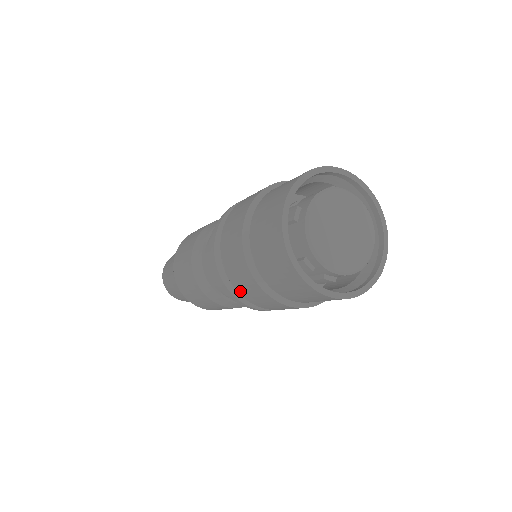
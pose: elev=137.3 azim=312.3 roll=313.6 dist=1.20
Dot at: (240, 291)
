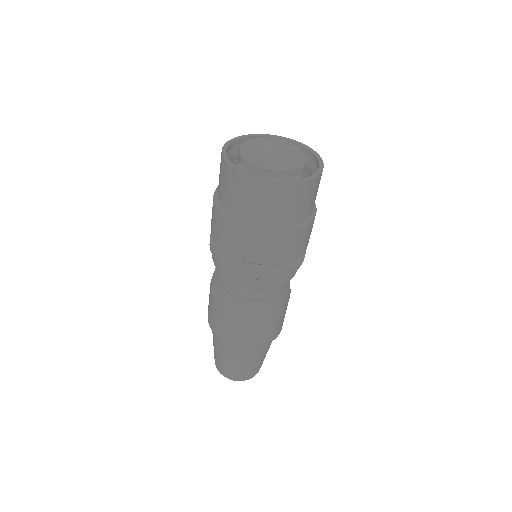
Dot at: (266, 261)
